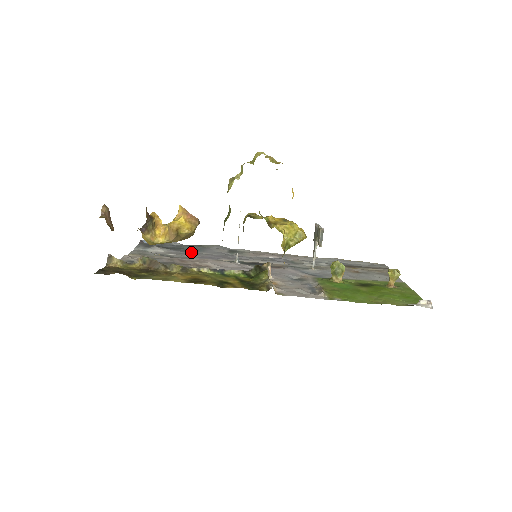
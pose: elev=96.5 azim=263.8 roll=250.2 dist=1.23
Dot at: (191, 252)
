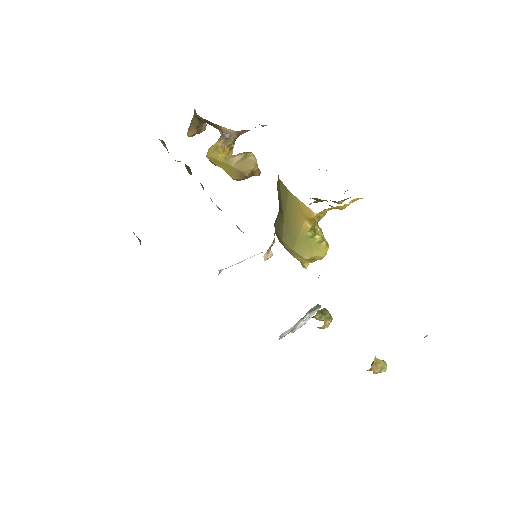
Dot at: occluded
